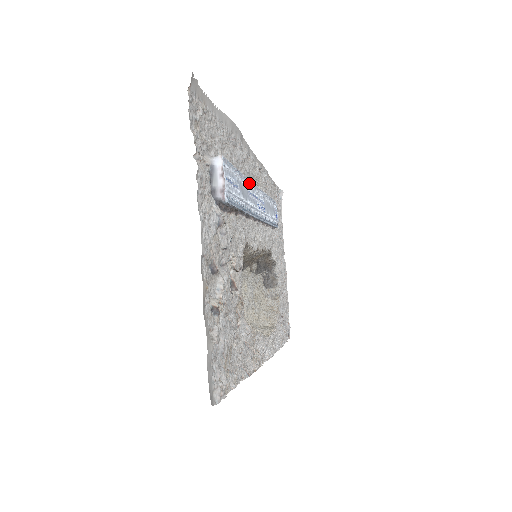
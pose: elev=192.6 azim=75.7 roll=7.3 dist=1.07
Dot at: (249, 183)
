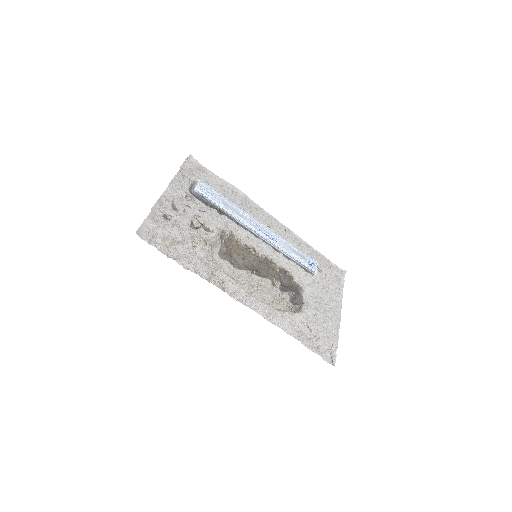
Dot at: (247, 214)
